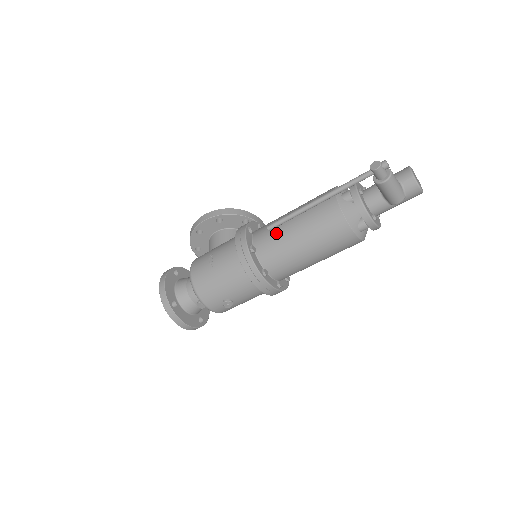
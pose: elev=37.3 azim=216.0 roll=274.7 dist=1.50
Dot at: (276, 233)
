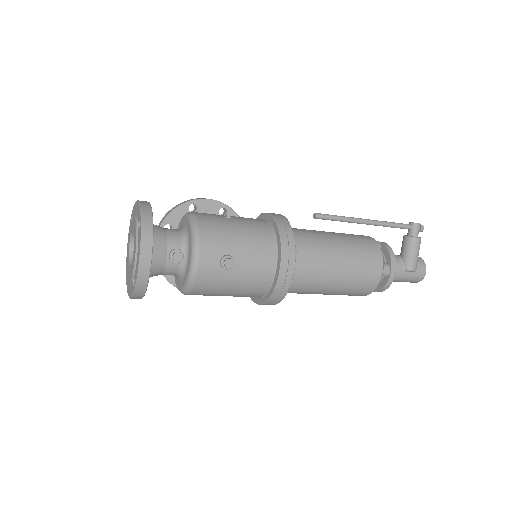
Dot at: (310, 231)
